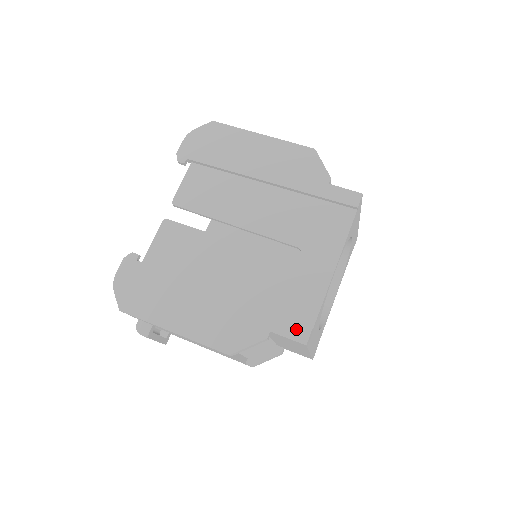
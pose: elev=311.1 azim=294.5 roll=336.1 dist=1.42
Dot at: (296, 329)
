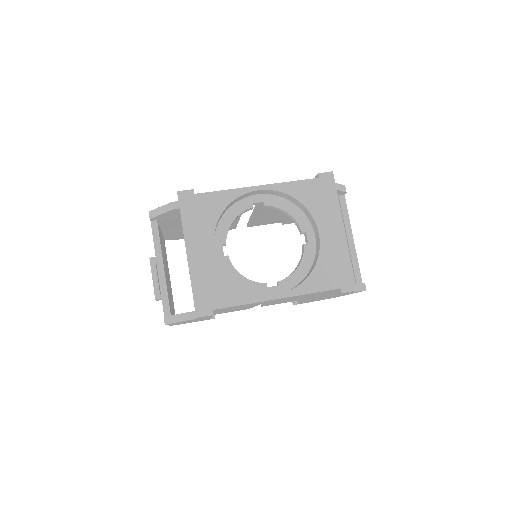
Dot at: occluded
